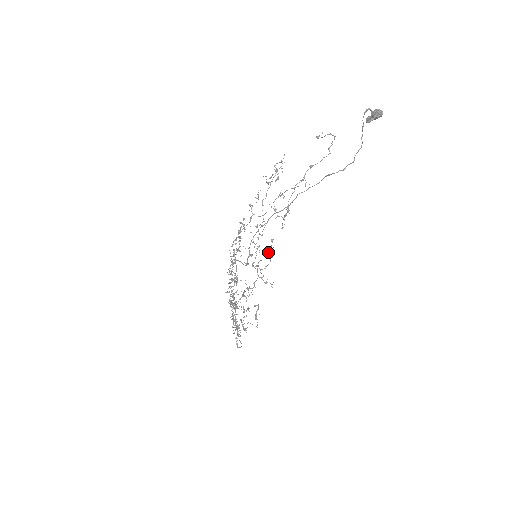
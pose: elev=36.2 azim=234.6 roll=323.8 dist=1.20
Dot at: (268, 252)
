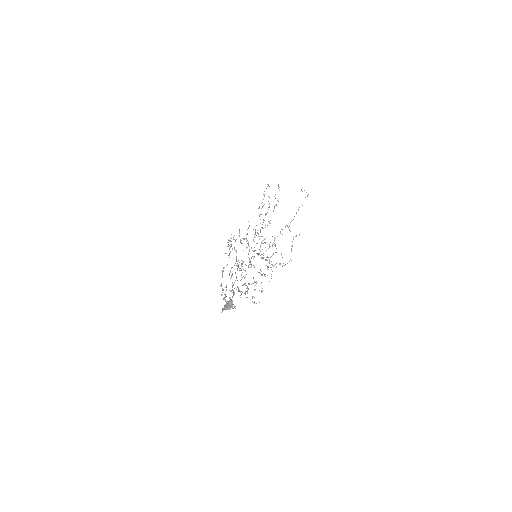
Dot at: occluded
